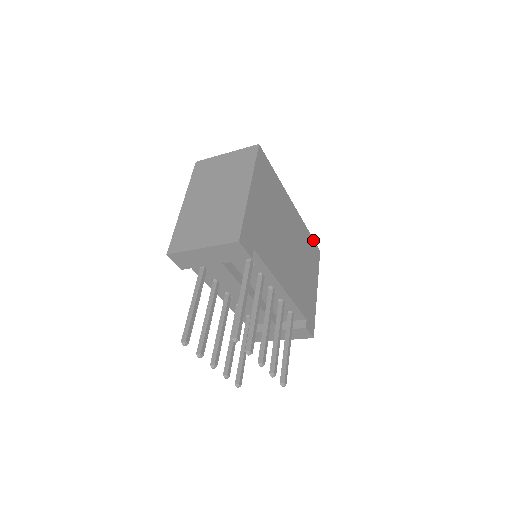
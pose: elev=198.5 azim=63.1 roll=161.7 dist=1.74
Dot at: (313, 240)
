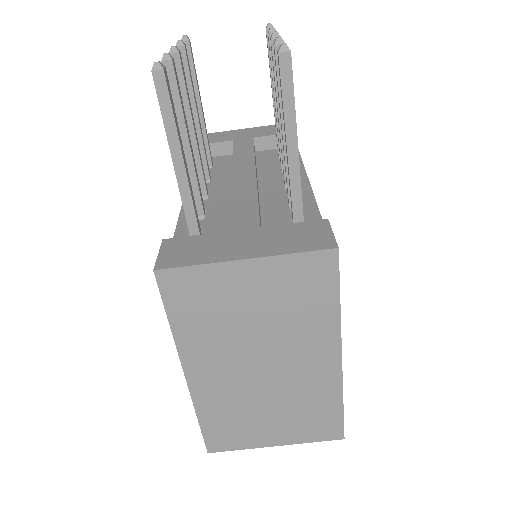
Dot at: occluded
